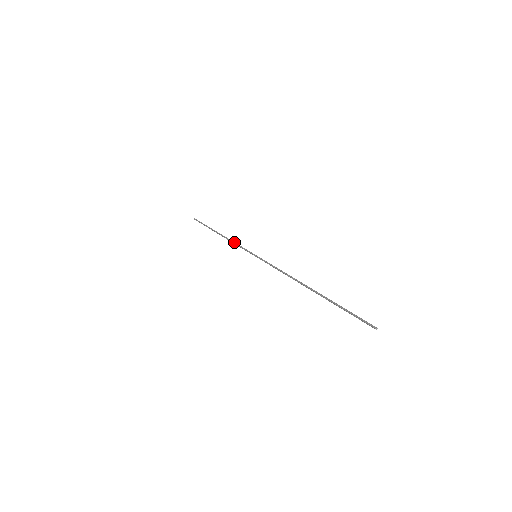
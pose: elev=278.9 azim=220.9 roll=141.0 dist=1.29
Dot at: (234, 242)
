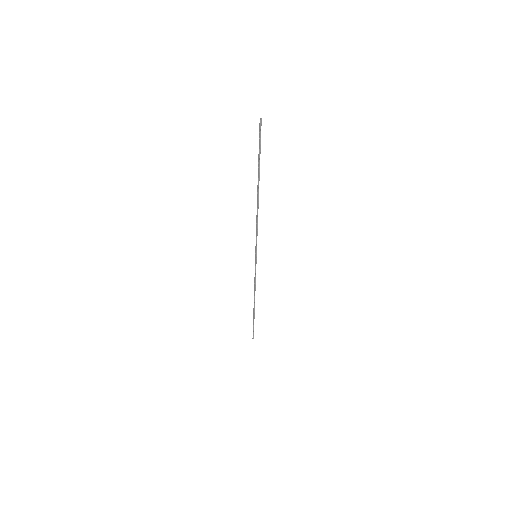
Dot at: (255, 283)
